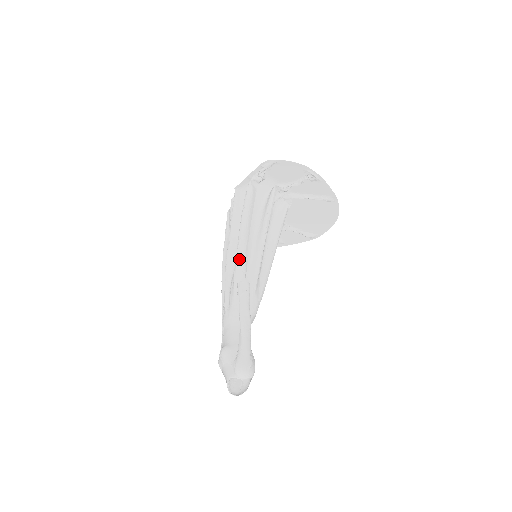
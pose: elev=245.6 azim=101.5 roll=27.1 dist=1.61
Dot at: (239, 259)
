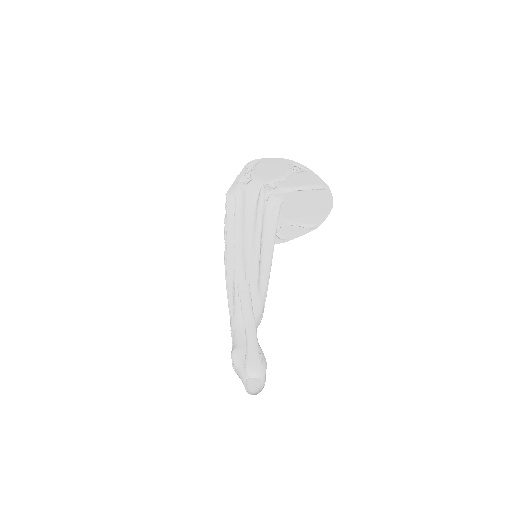
Dot at: (237, 262)
